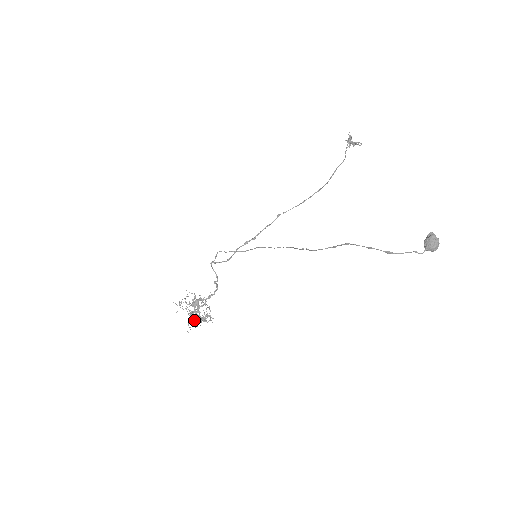
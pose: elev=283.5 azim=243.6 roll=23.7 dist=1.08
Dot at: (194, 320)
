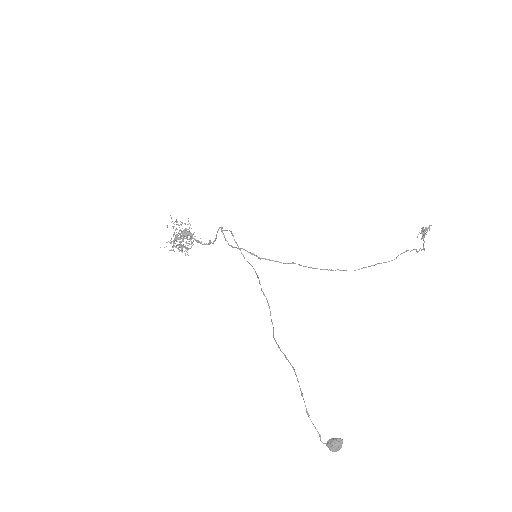
Dot at: (173, 244)
